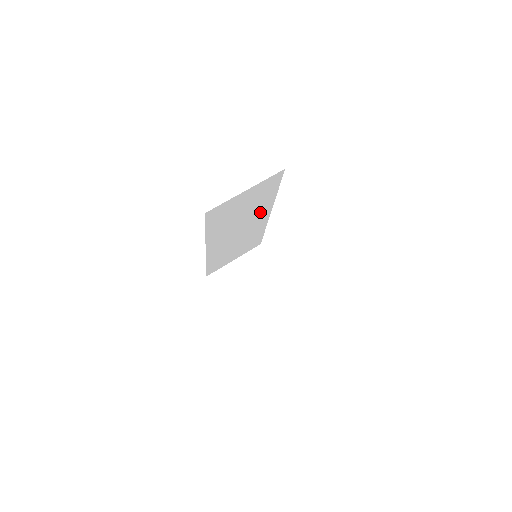
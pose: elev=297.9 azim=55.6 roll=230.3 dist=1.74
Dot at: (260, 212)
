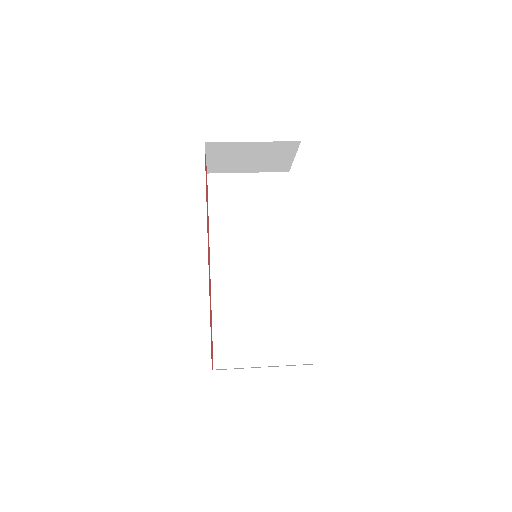
Dot at: (278, 243)
